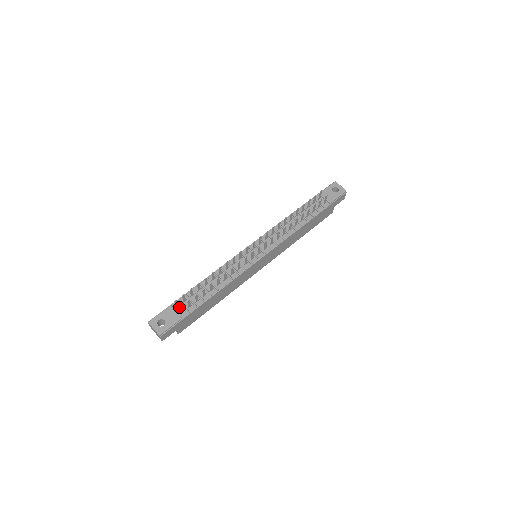
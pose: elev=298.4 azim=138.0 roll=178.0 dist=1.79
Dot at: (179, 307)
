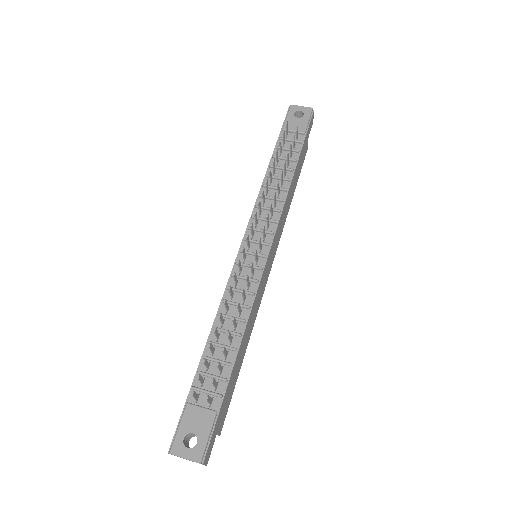
Dot at: (201, 397)
